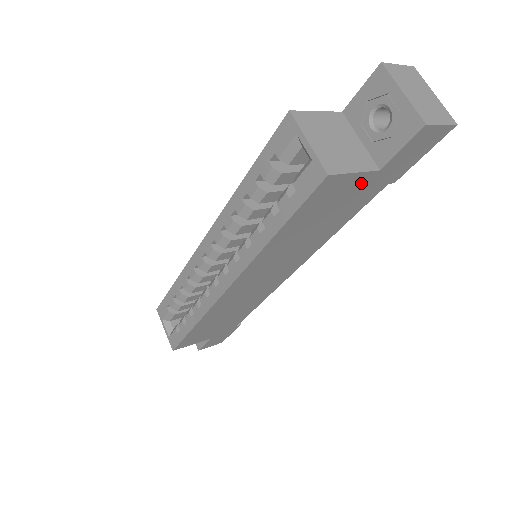
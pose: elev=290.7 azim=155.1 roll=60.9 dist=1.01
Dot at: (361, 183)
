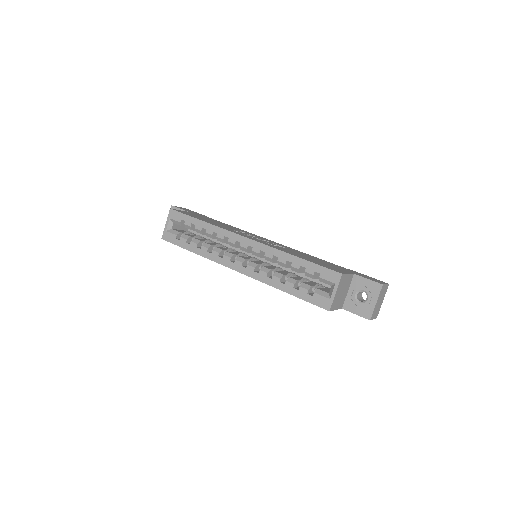
Dot at: occluded
